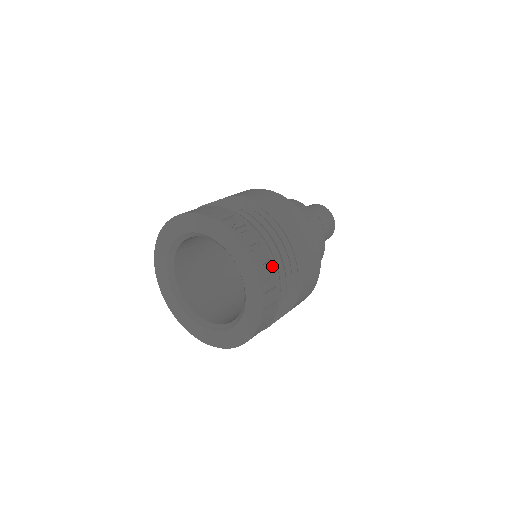
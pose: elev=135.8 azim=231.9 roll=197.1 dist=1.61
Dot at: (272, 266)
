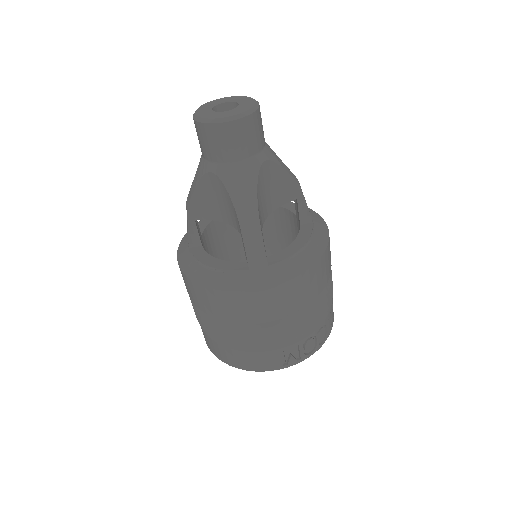
Dot at: (326, 317)
